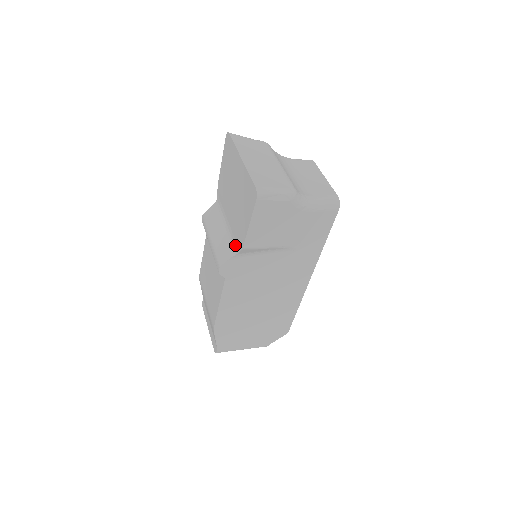
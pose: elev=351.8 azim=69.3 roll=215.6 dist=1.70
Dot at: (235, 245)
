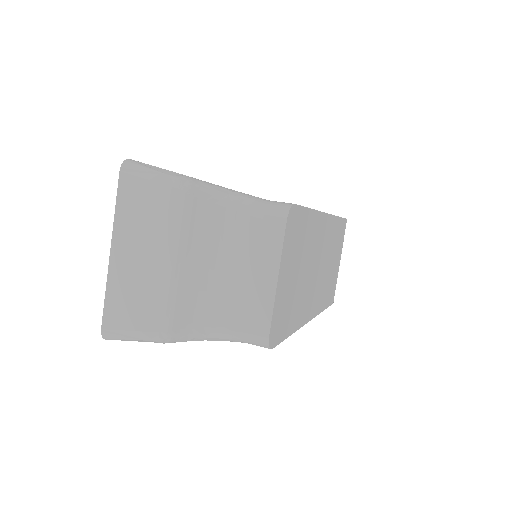
Dot at: occluded
